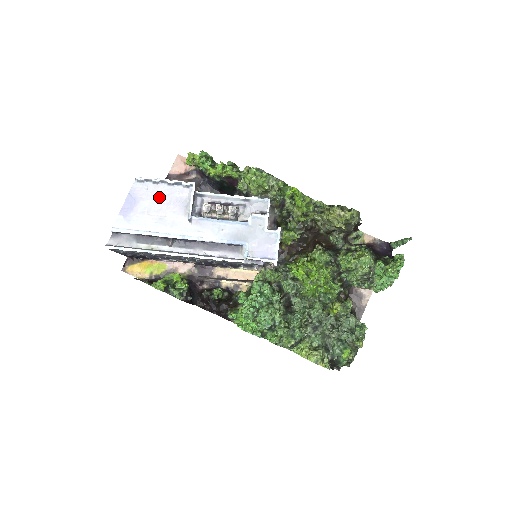
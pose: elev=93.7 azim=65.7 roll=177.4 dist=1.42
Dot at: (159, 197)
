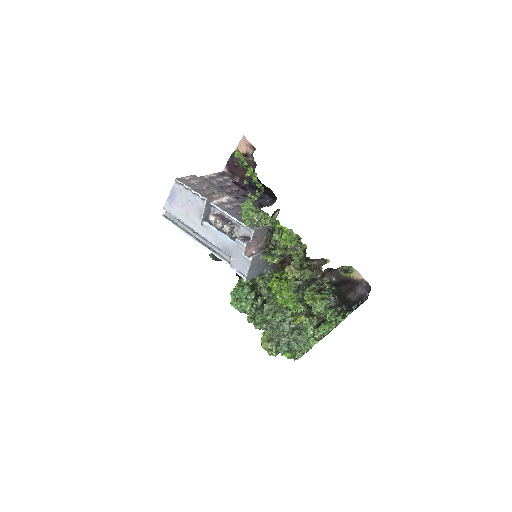
Dot at: (187, 199)
